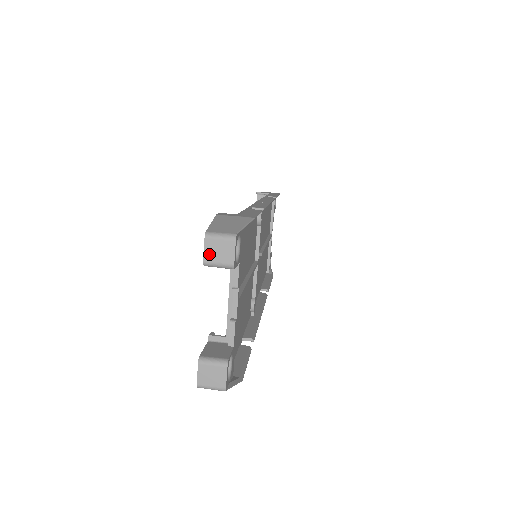
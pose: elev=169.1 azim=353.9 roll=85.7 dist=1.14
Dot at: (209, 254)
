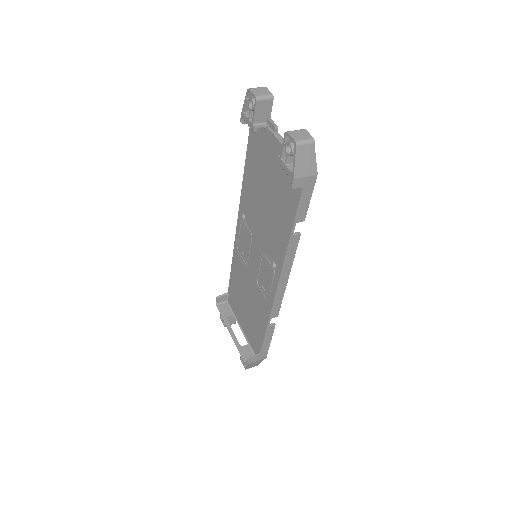
Dot at: (256, 93)
